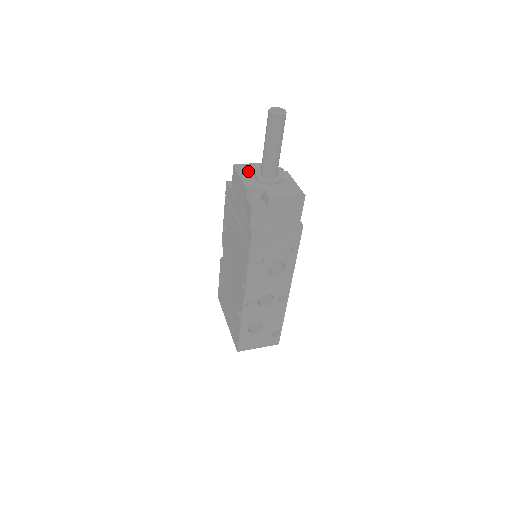
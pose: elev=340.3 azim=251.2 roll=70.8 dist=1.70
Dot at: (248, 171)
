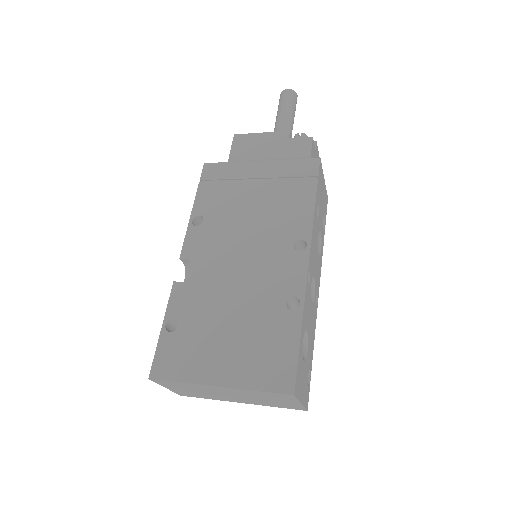
Dot at: occluded
